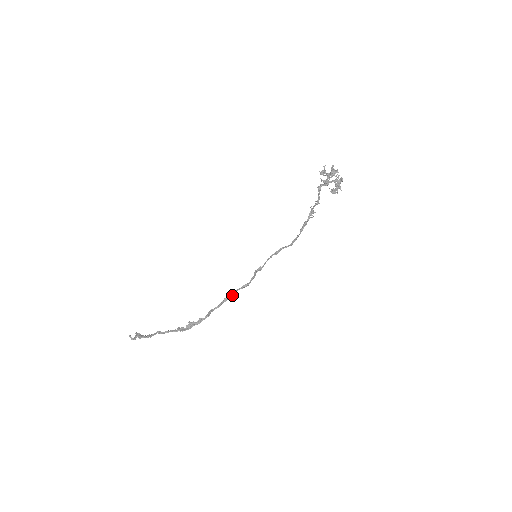
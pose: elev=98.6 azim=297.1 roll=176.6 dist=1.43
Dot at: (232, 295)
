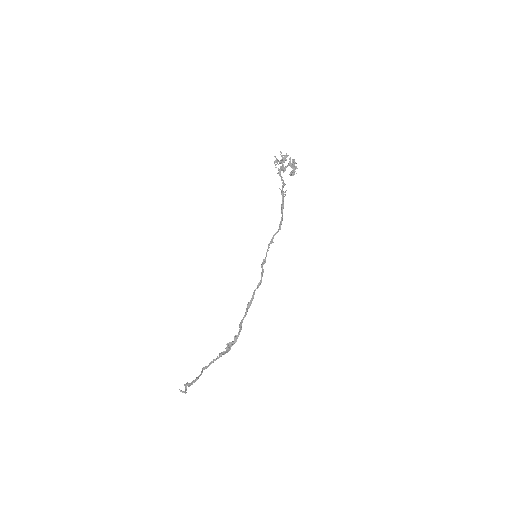
Dot at: (252, 298)
